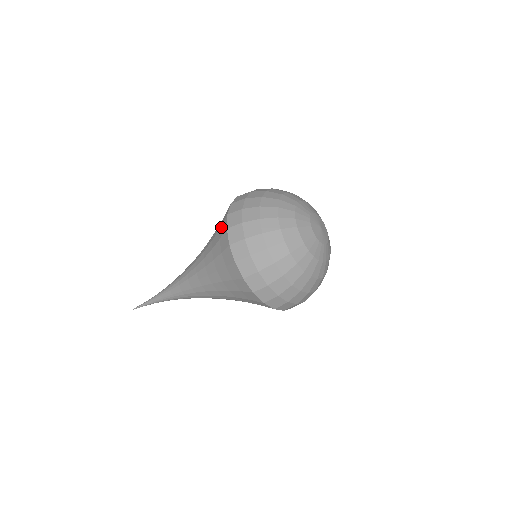
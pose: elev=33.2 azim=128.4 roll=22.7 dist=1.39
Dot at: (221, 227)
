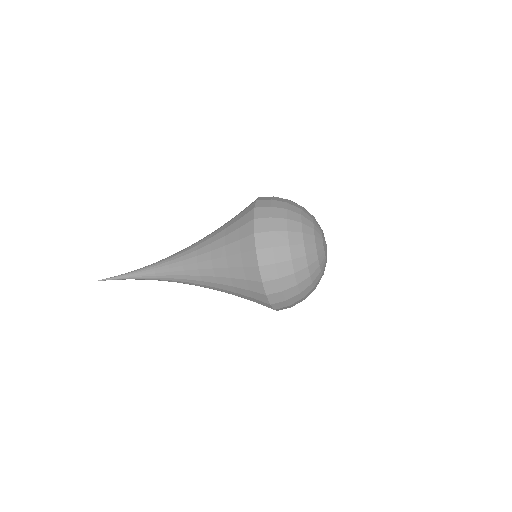
Dot at: (244, 210)
